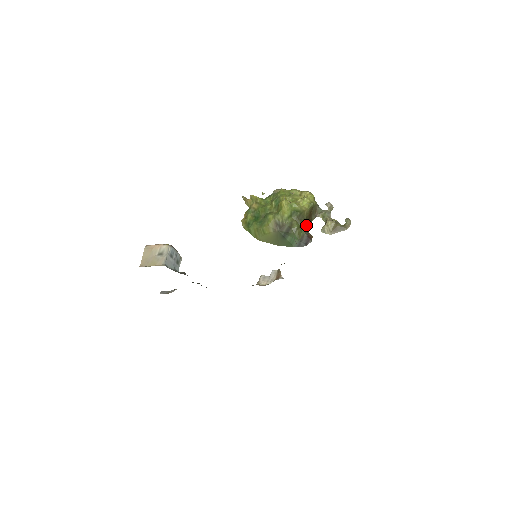
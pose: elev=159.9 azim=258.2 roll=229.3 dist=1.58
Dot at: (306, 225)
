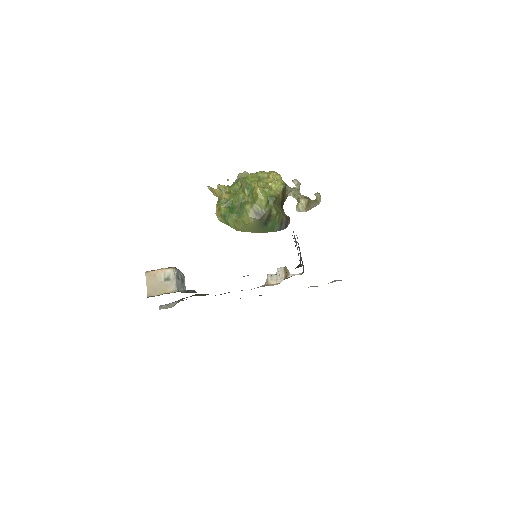
Dot at: (281, 207)
